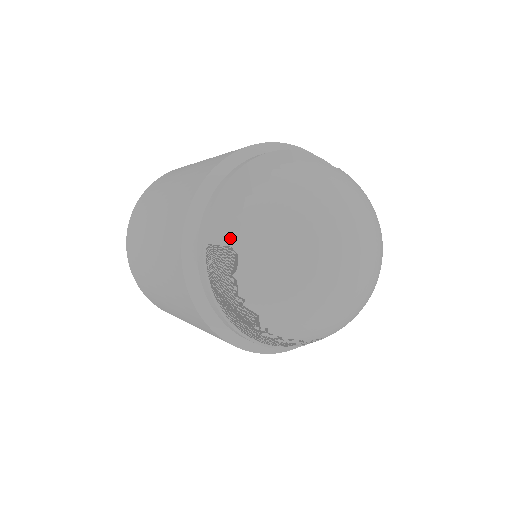
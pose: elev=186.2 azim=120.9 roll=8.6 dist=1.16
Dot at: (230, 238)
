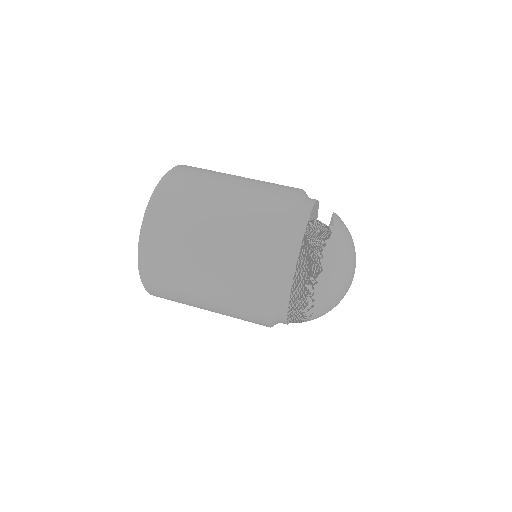
Dot at: occluded
